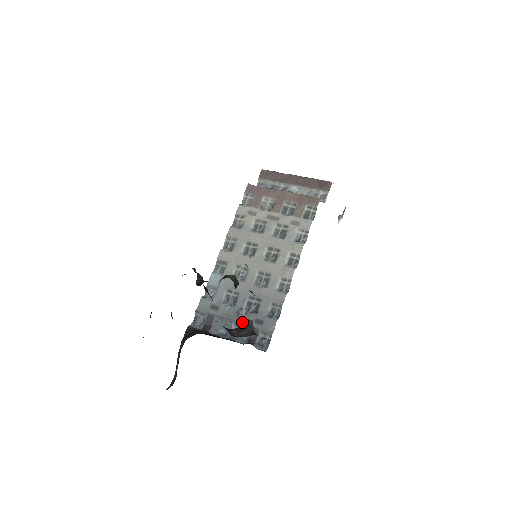
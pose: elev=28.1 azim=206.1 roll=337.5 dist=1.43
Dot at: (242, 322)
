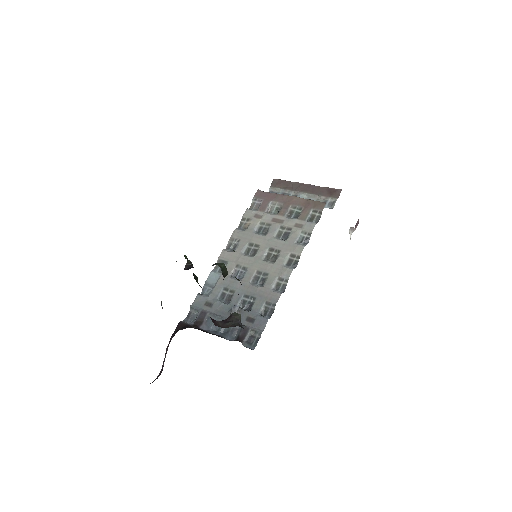
Dot at: occluded
